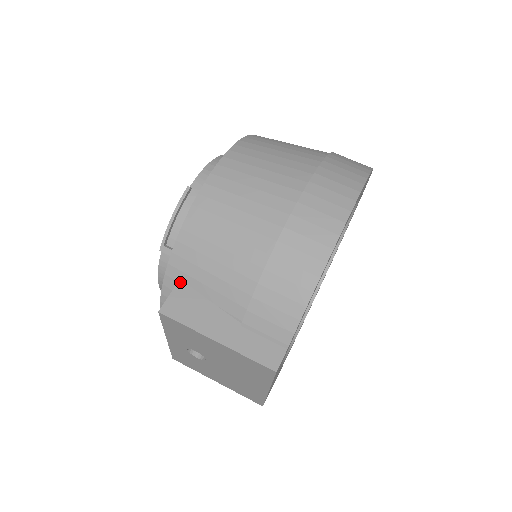
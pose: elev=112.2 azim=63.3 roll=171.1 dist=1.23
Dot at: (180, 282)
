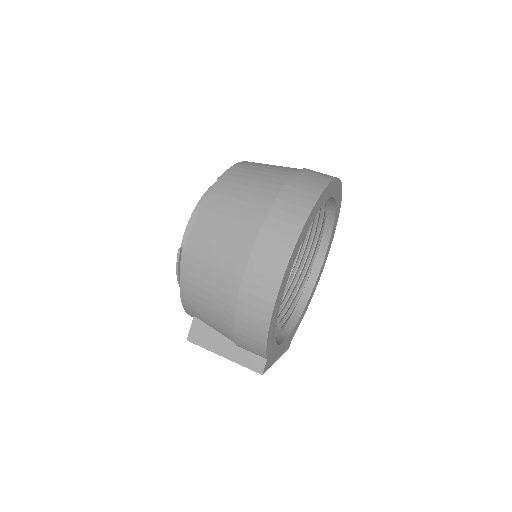
Dot at: (194, 318)
